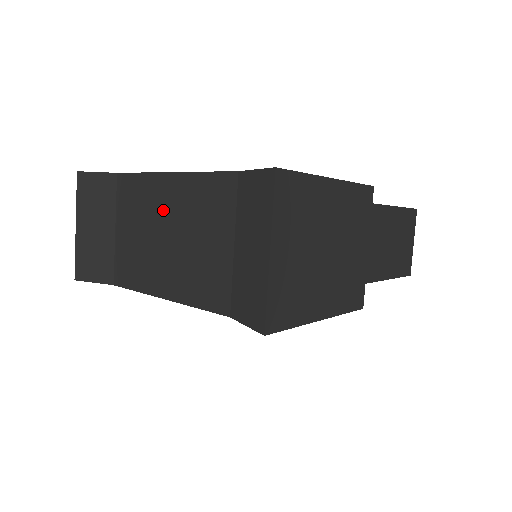
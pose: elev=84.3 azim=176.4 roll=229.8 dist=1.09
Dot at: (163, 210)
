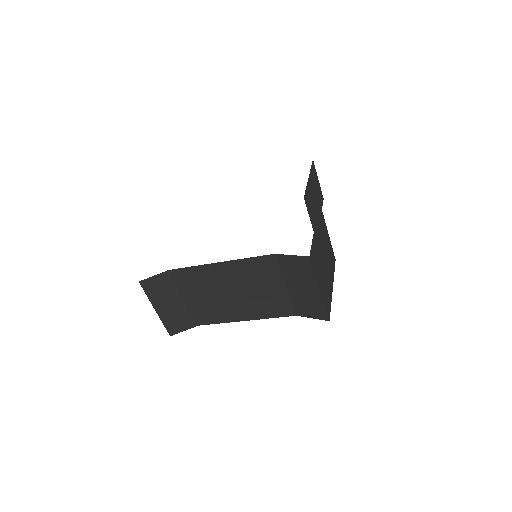
Dot at: (223, 281)
